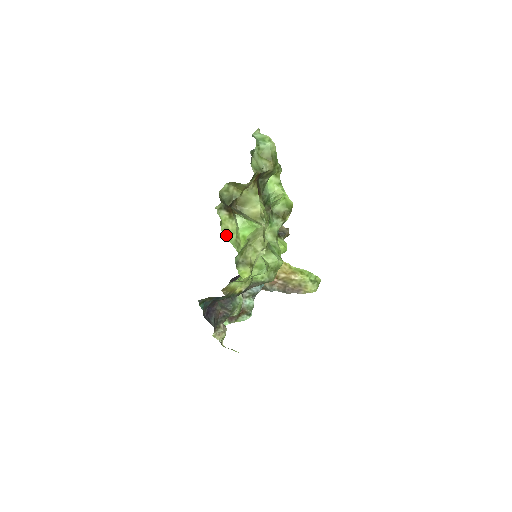
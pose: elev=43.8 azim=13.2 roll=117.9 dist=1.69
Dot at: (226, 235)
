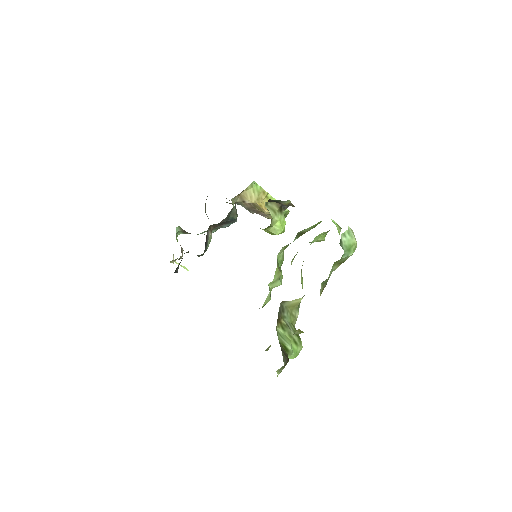
Dot at: occluded
